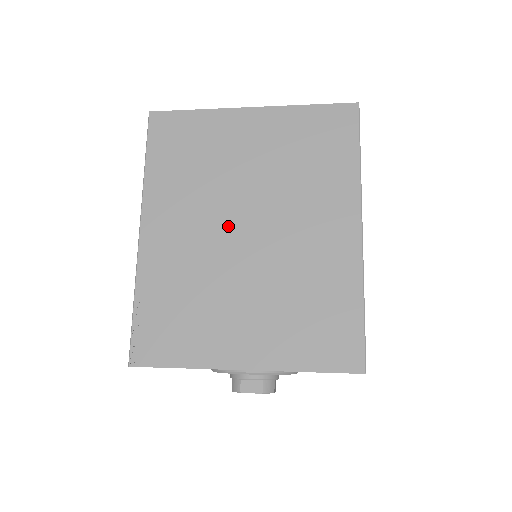
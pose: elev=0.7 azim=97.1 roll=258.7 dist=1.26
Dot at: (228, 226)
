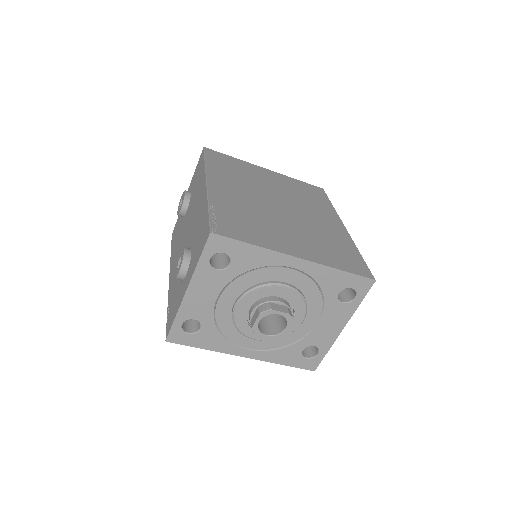
Dot at: (267, 200)
